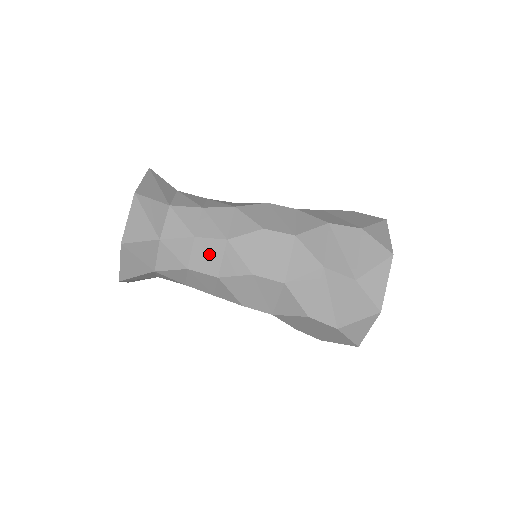
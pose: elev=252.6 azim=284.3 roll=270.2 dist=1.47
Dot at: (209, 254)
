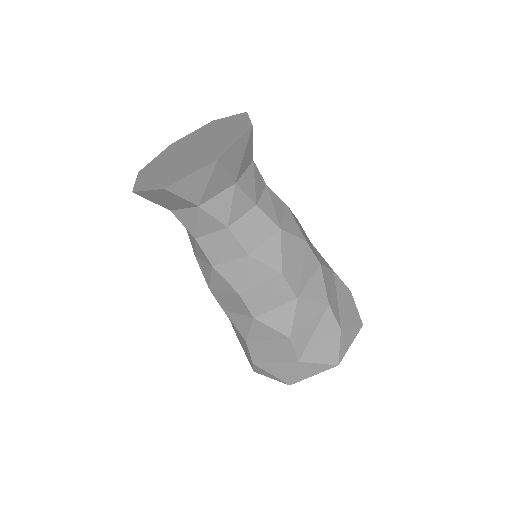
Dot at: (257, 229)
